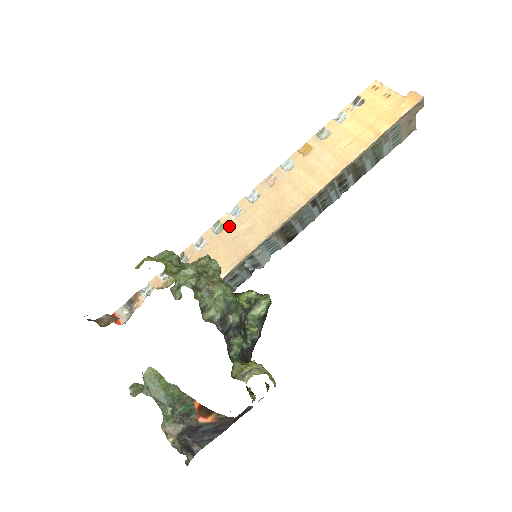
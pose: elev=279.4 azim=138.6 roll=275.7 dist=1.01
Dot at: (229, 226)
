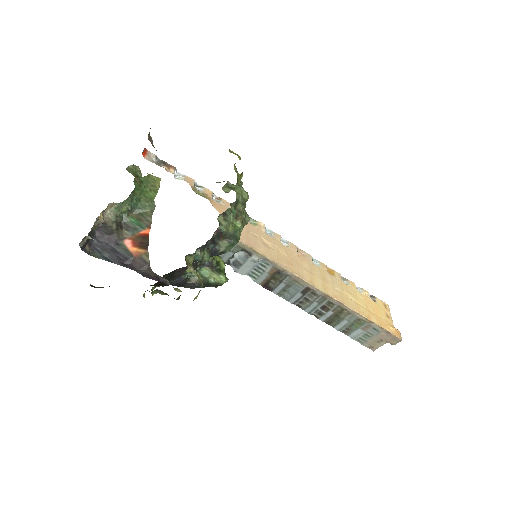
Dot at: (259, 229)
